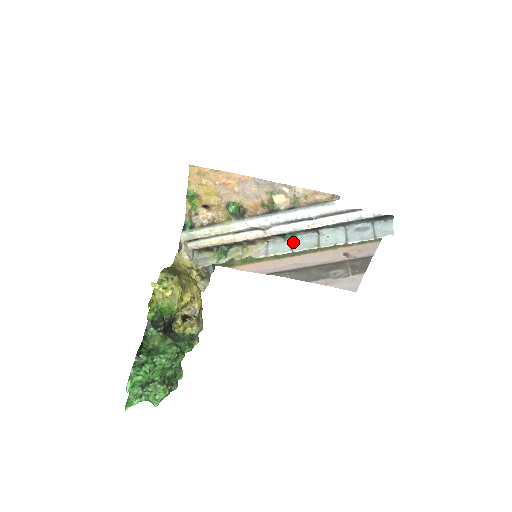
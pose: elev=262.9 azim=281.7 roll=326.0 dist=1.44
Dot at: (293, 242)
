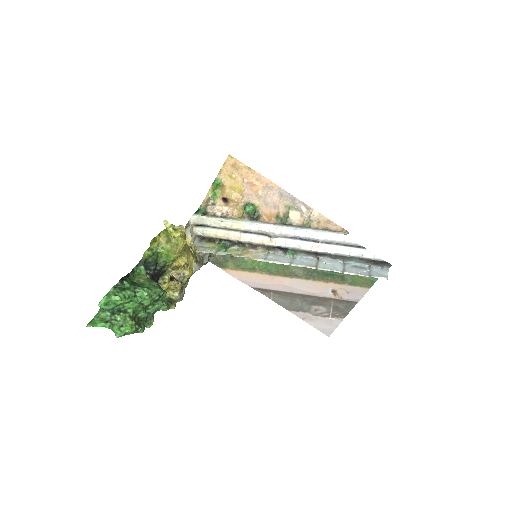
Dot at: (293, 258)
